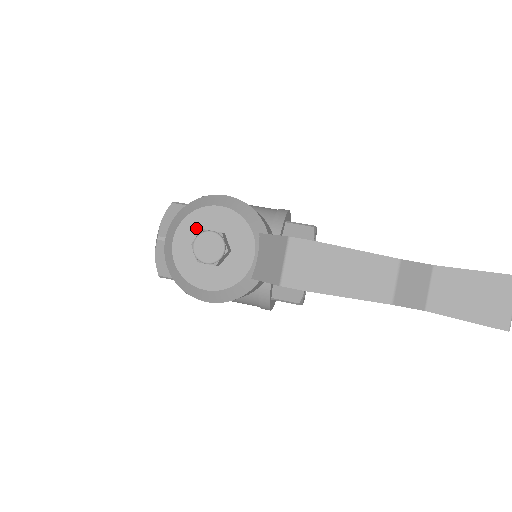
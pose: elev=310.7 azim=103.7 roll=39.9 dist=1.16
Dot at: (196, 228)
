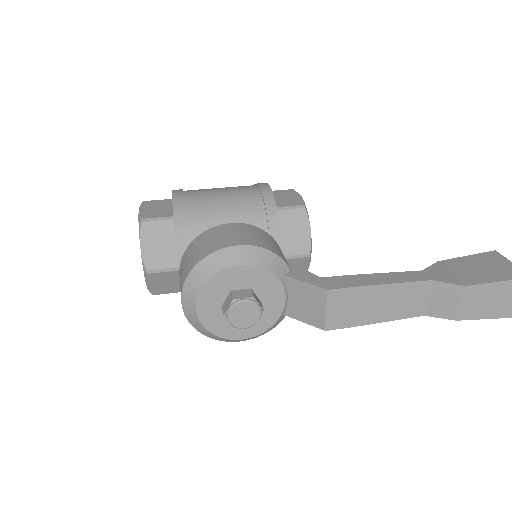
Dot at: (218, 292)
